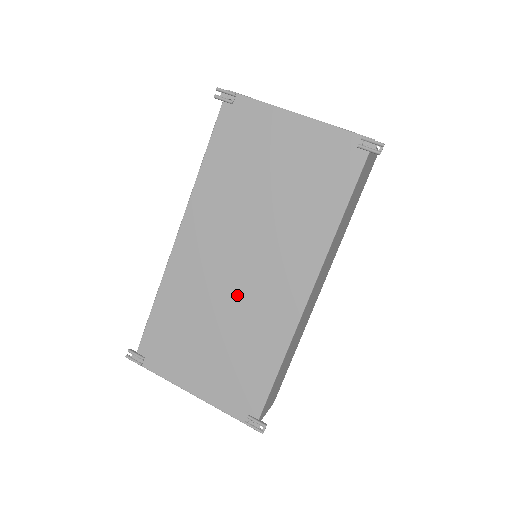
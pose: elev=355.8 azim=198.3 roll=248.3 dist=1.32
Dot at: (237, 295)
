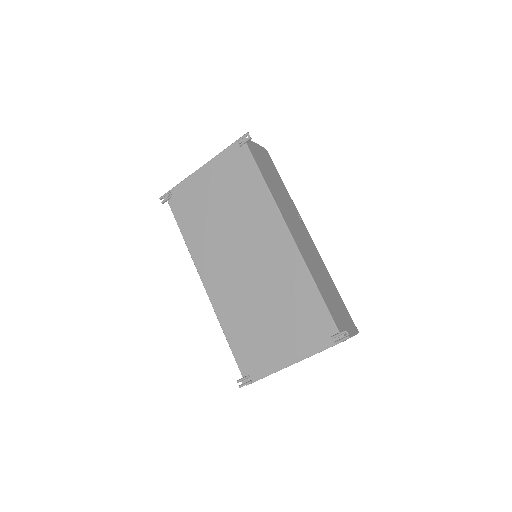
Dot at: (259, 278)
